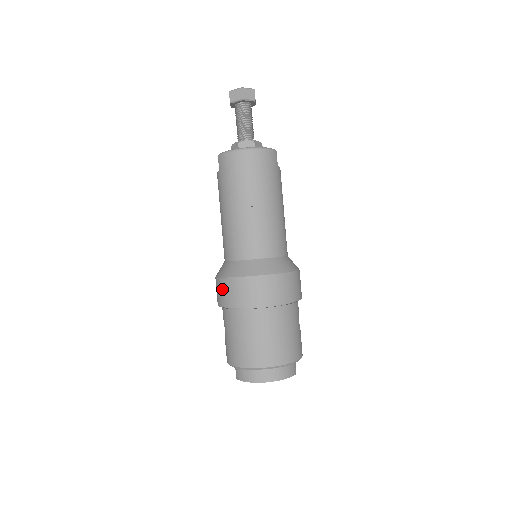
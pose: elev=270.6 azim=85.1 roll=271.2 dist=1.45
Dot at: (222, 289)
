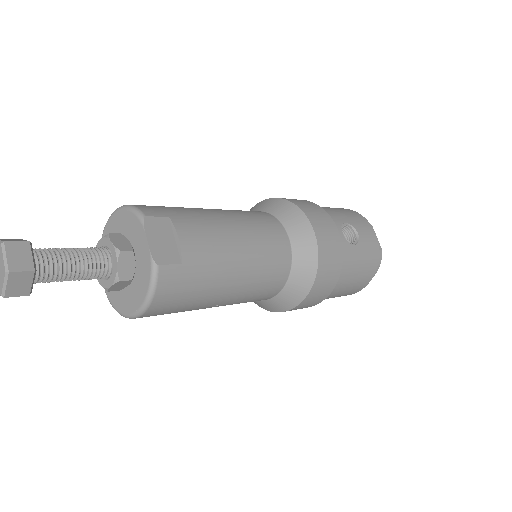
Dot at: occluded
